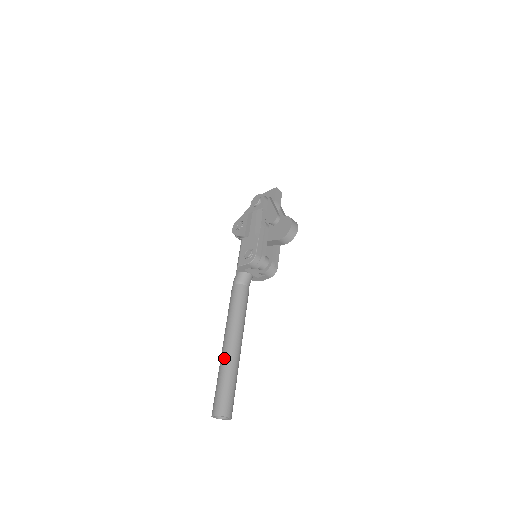
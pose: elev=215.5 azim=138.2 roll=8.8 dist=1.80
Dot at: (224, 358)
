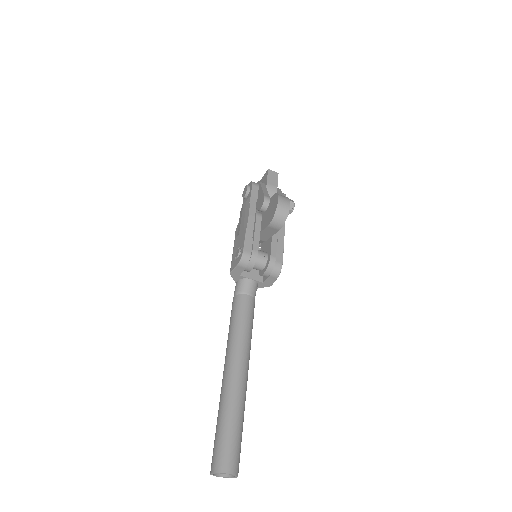
Dot at: (222, 392)
